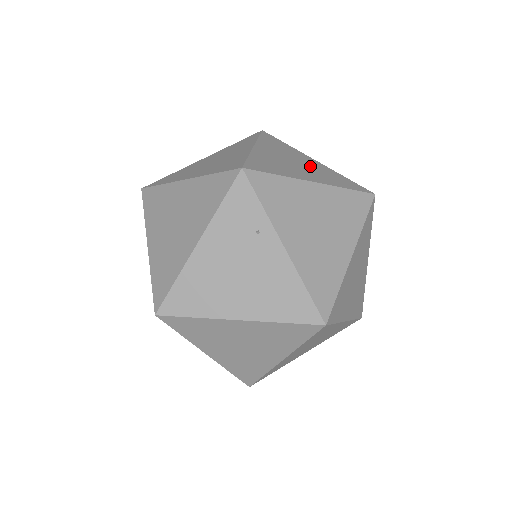
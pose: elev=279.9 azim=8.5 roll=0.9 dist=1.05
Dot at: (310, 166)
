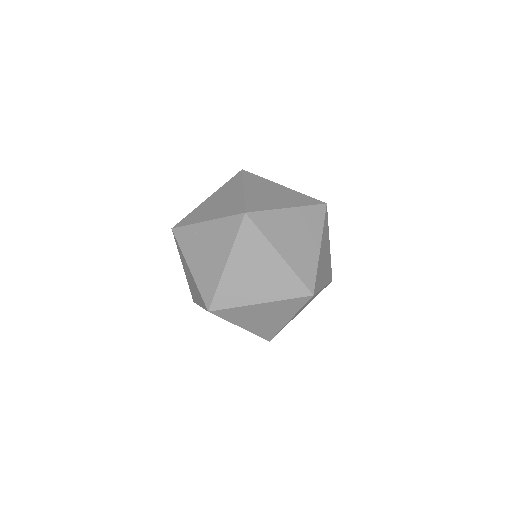
Dot at: occluded
